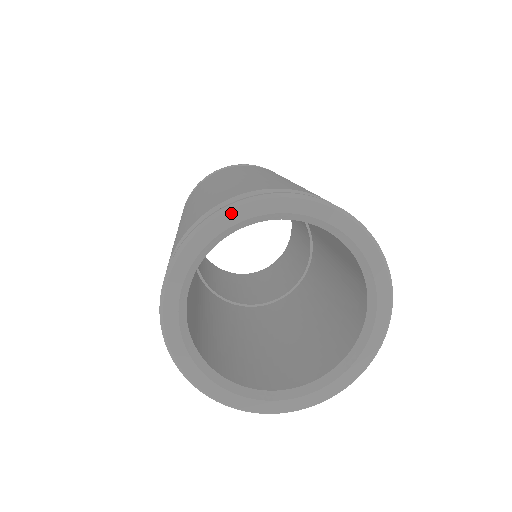
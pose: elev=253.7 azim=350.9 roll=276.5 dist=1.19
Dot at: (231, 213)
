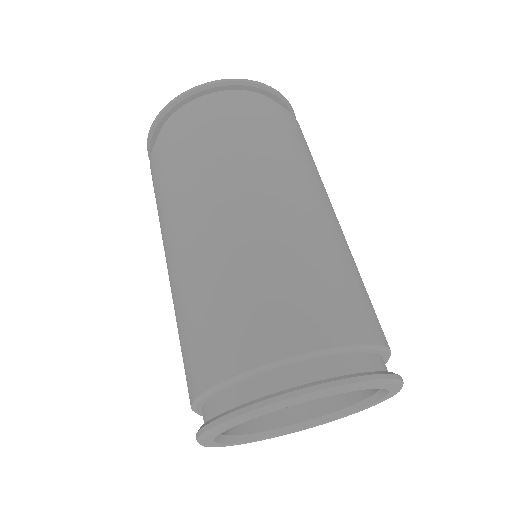
Dot at: (324, 395)
